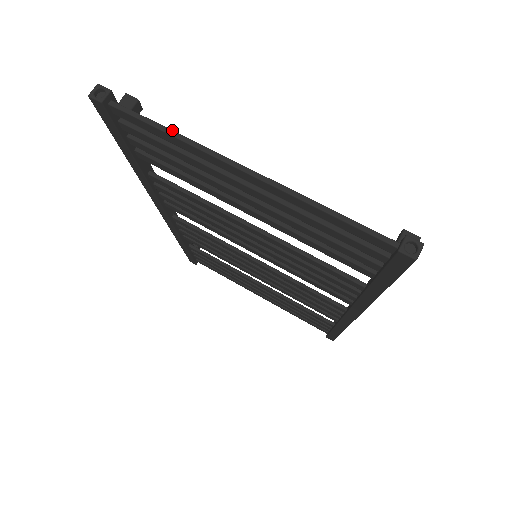
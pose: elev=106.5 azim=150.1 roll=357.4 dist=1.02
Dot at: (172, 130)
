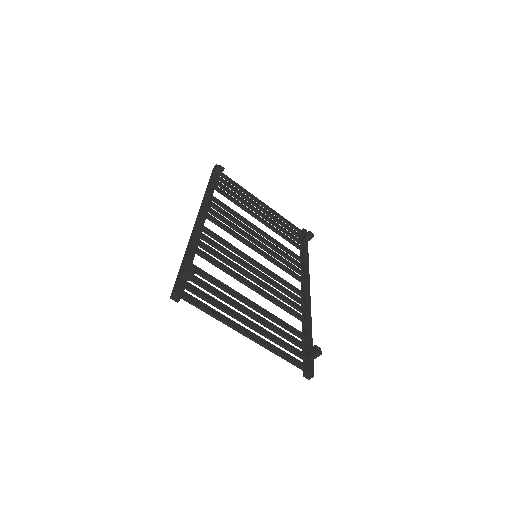
Dot at: (213, 315)
